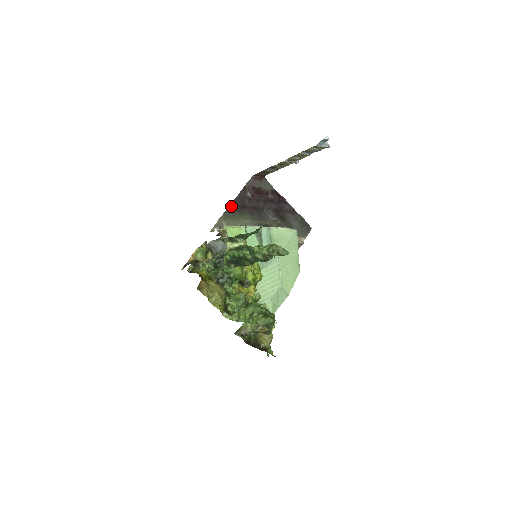
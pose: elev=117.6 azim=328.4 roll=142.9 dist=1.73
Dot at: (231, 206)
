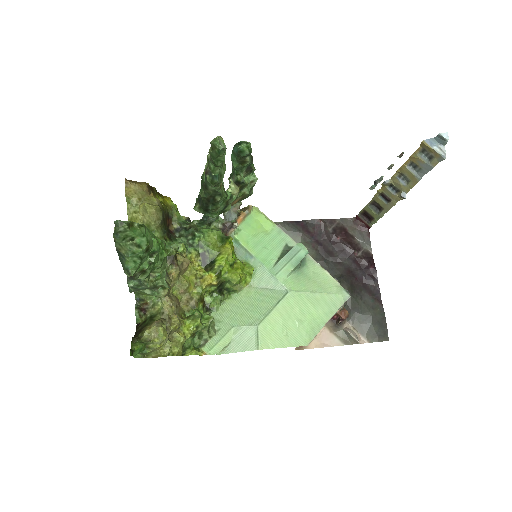
Dot at: (298, 222)
